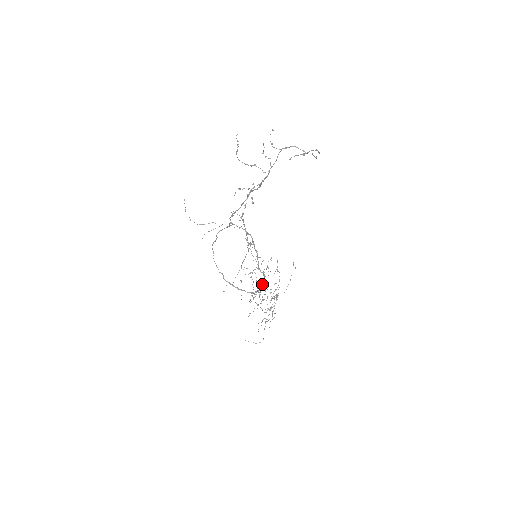
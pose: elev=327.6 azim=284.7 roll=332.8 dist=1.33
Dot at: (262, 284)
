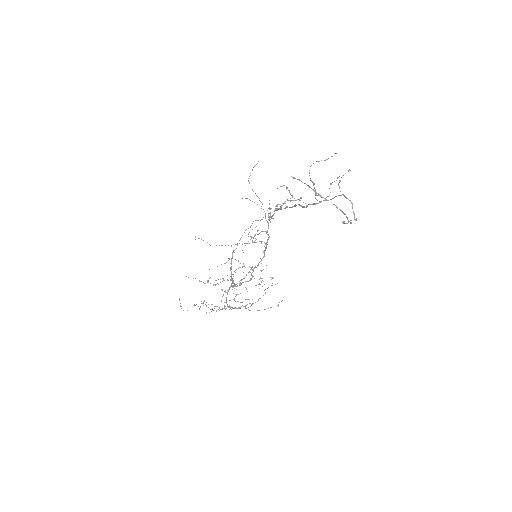
Dot at: occluded
